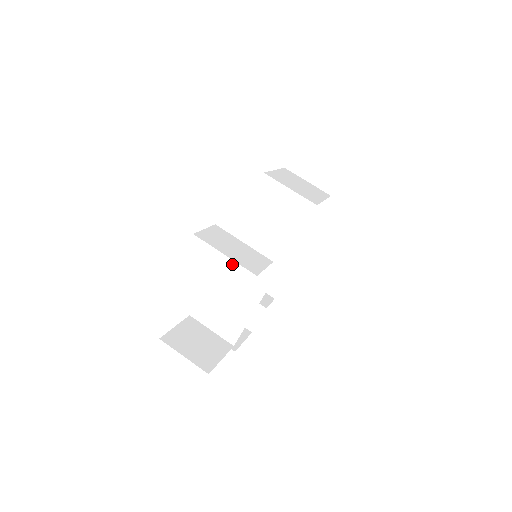
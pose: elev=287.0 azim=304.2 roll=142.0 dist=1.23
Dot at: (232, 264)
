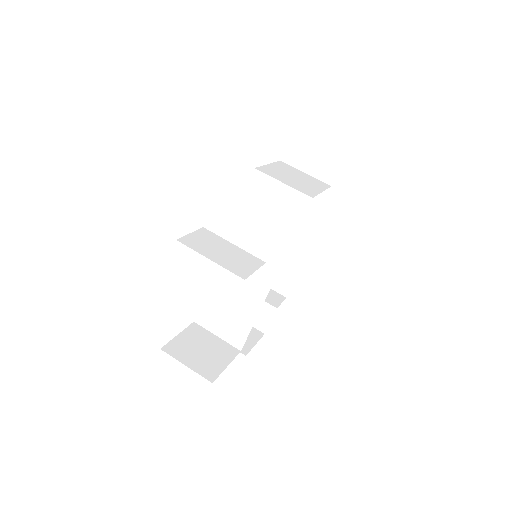
Dot at: occluded
